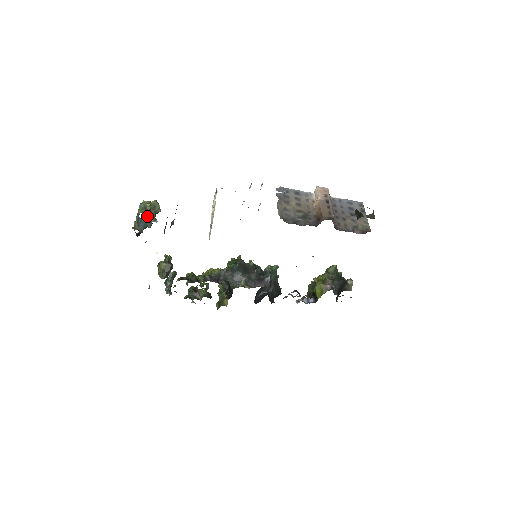
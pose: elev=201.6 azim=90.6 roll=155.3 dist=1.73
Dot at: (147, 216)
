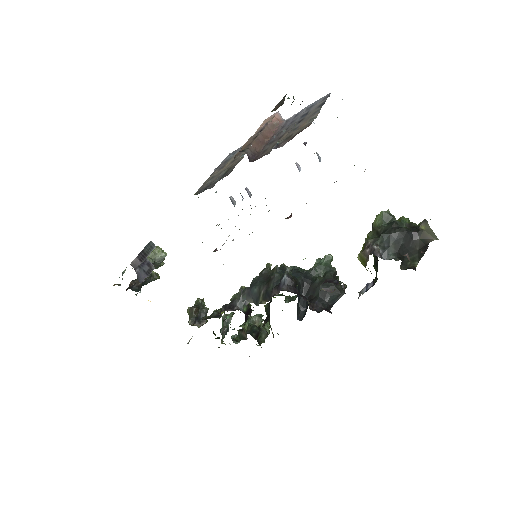
Dot at: occluded
